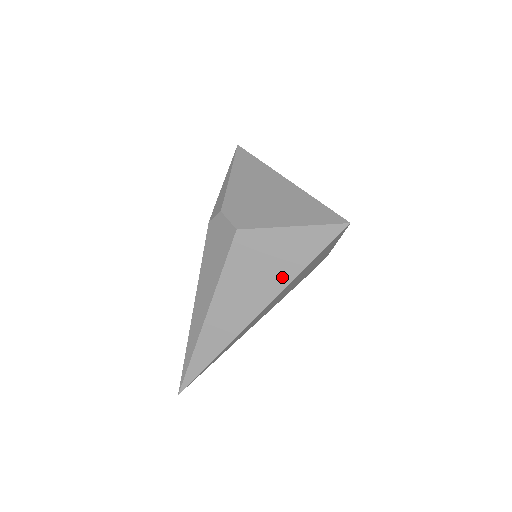
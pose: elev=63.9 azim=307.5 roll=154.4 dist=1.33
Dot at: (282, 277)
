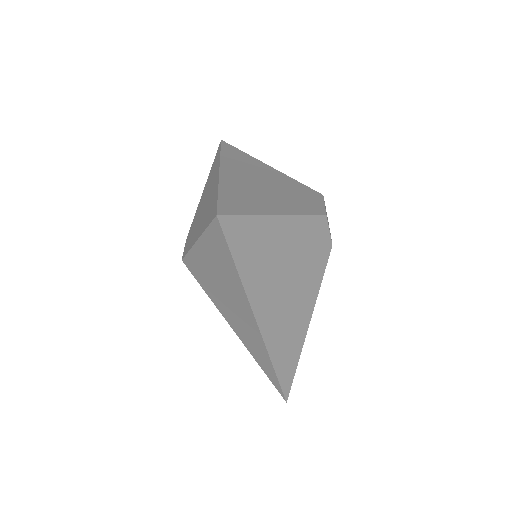
Dot at: (236, 288)
